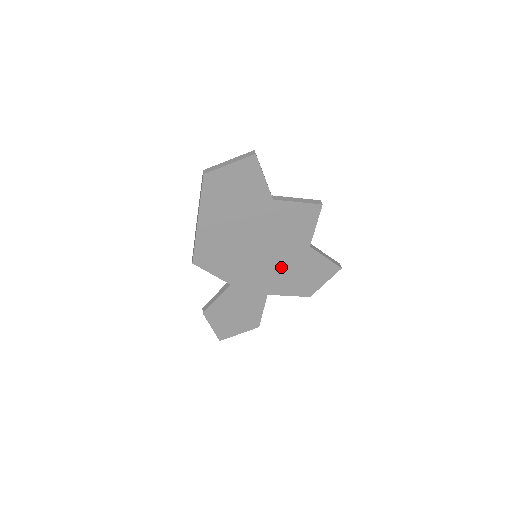
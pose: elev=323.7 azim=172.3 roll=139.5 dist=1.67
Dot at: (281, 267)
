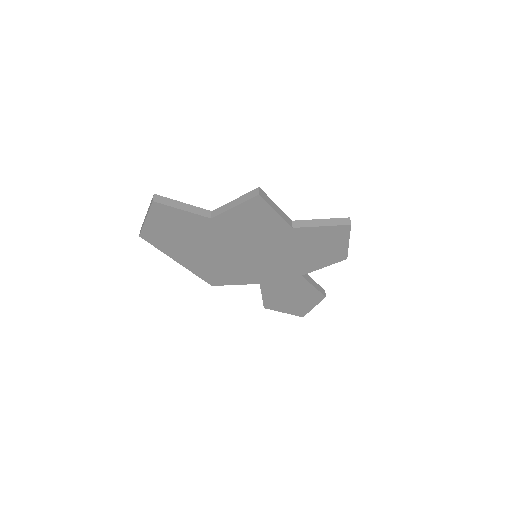
Dot at: (287, 254)
